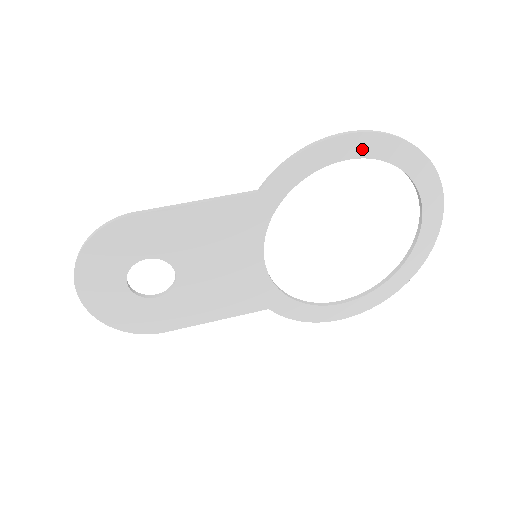
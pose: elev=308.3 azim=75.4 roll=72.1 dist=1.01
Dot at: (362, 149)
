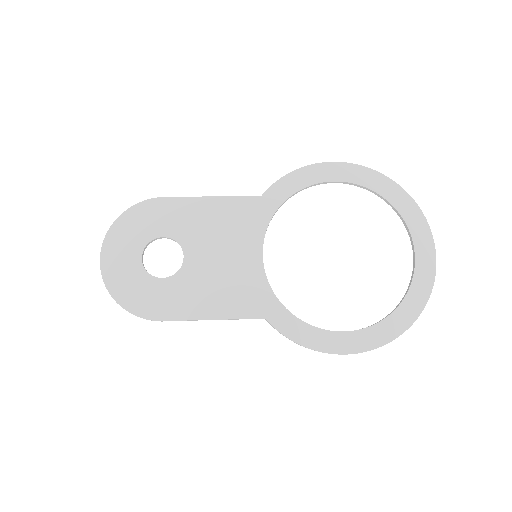
Dot at: (345, 175)
